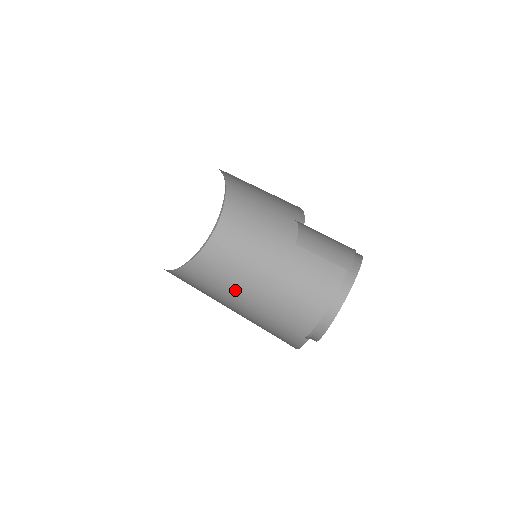
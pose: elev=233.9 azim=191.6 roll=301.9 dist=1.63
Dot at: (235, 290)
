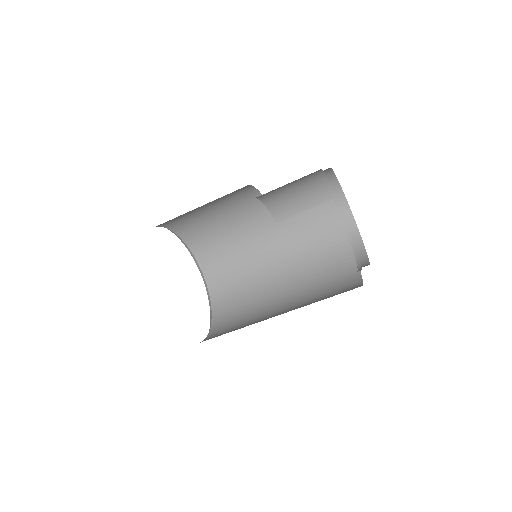
Dot at: (268, 306)
